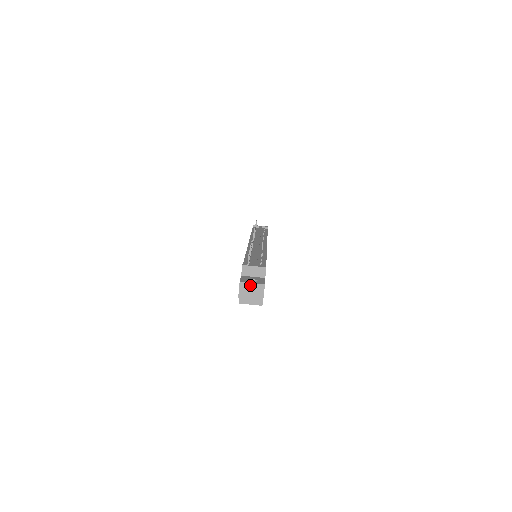
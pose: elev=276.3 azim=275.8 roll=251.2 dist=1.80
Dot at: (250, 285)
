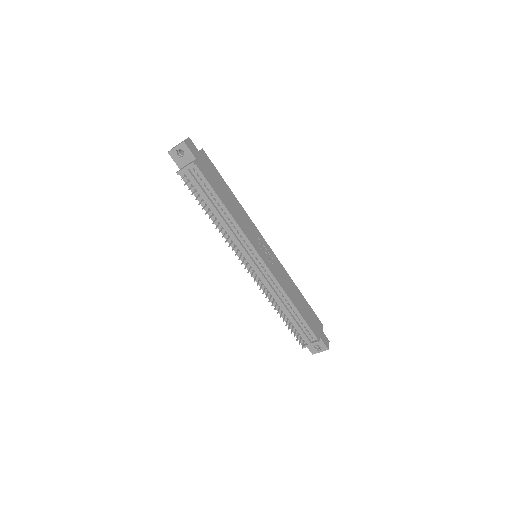
Dot at: (319, 351)
